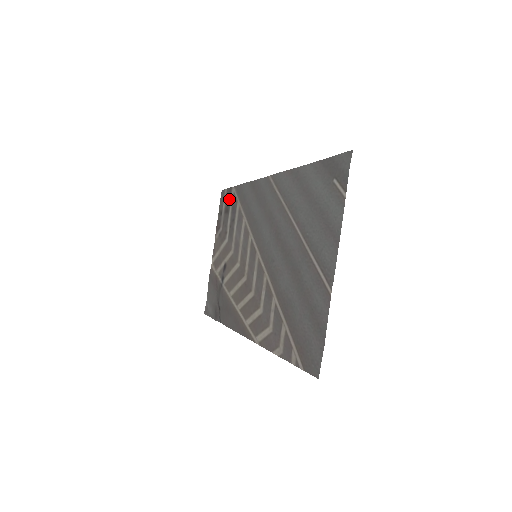
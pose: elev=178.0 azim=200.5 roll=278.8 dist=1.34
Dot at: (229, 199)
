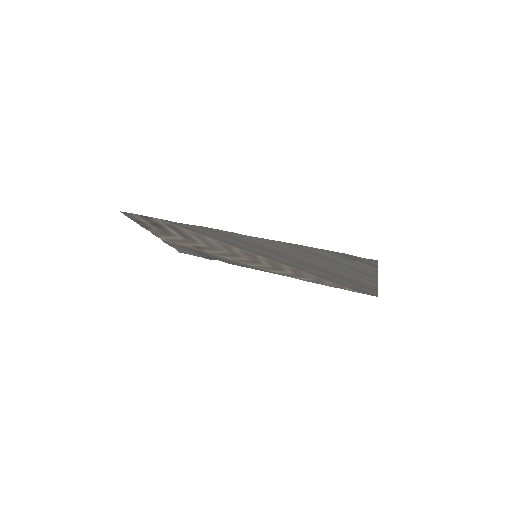
Dot at: (153, 222)
